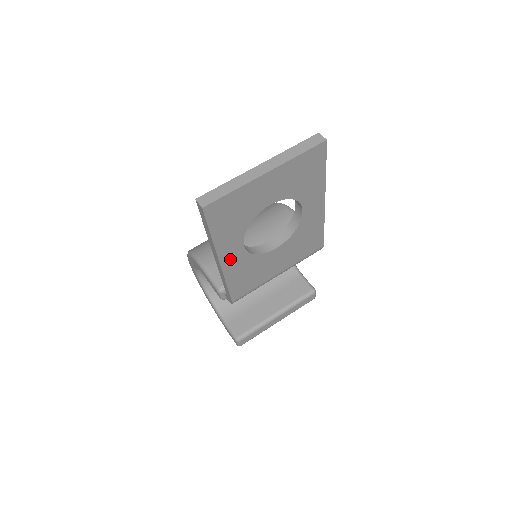
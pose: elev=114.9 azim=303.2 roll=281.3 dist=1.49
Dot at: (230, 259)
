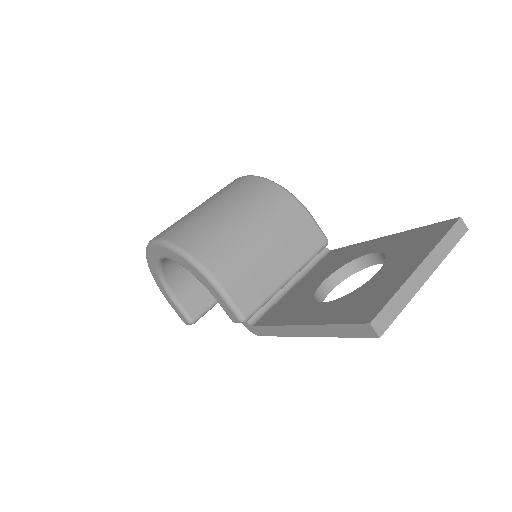
Dot at: occluded
